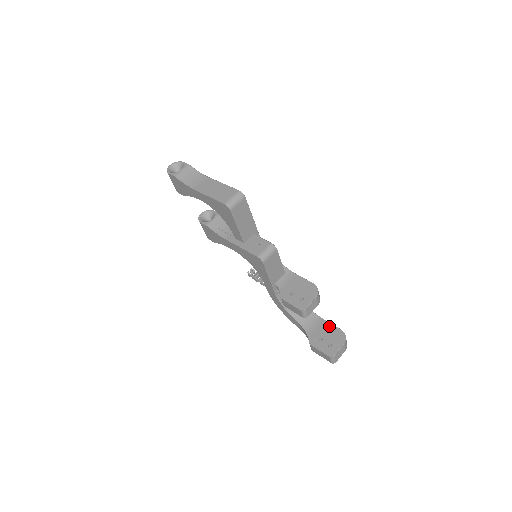
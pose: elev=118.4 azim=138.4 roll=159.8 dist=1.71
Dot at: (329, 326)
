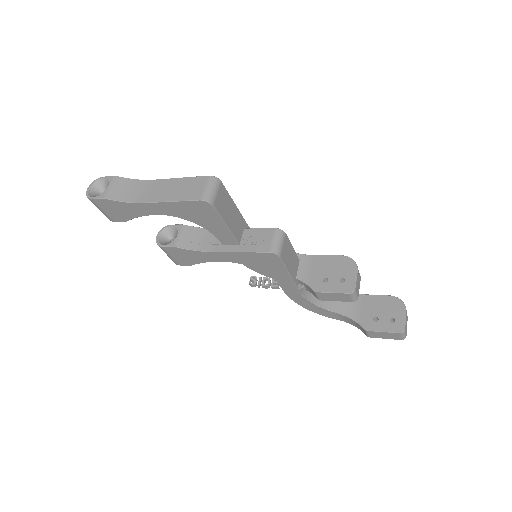
Dot at: (375, 299)
